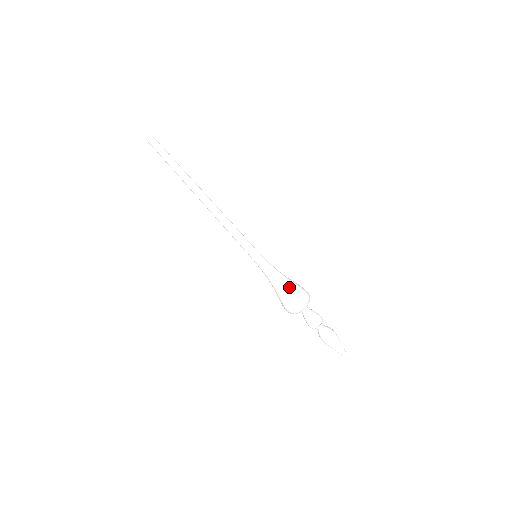
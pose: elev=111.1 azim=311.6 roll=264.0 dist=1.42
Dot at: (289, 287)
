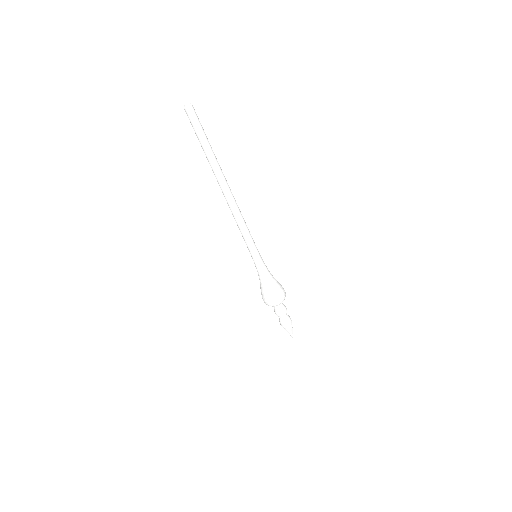
Dot at: (277, 288)
